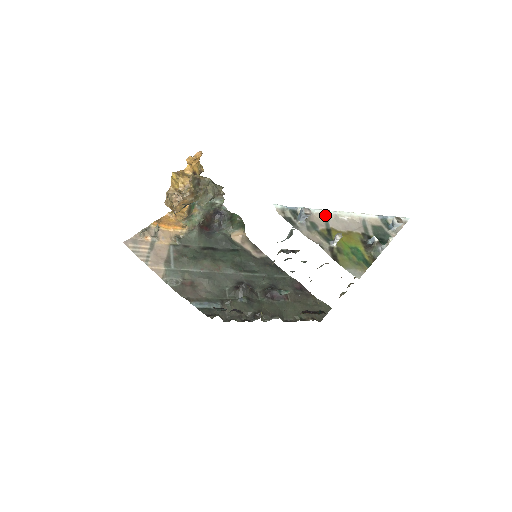
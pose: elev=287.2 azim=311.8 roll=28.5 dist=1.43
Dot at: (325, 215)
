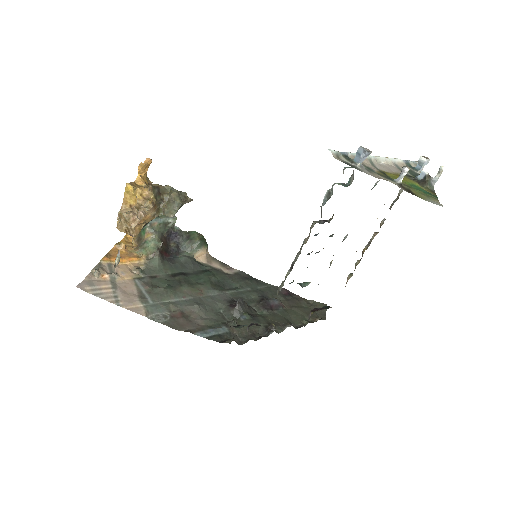
Dot at: (369, 160)
